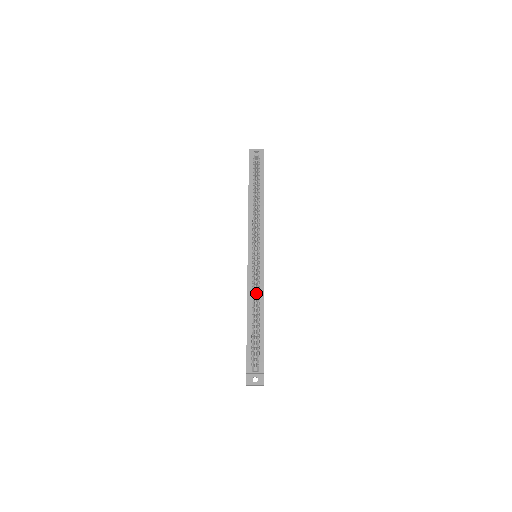
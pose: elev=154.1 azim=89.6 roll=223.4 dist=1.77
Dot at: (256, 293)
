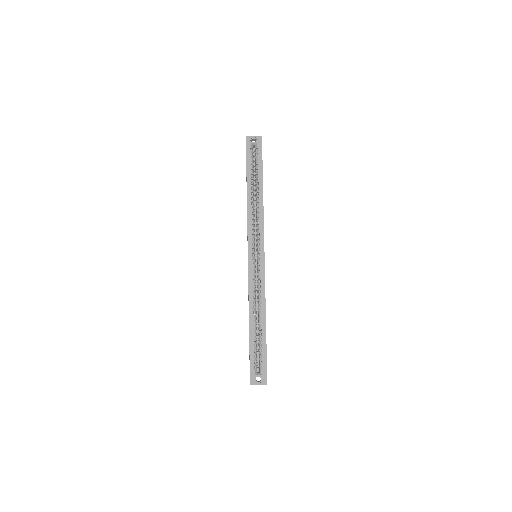
Dot at: (257, 295)
